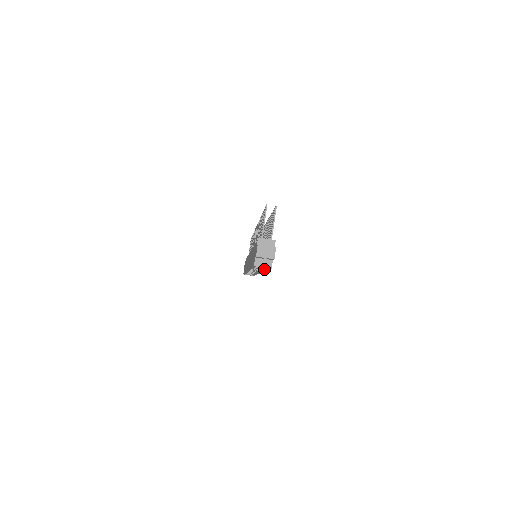
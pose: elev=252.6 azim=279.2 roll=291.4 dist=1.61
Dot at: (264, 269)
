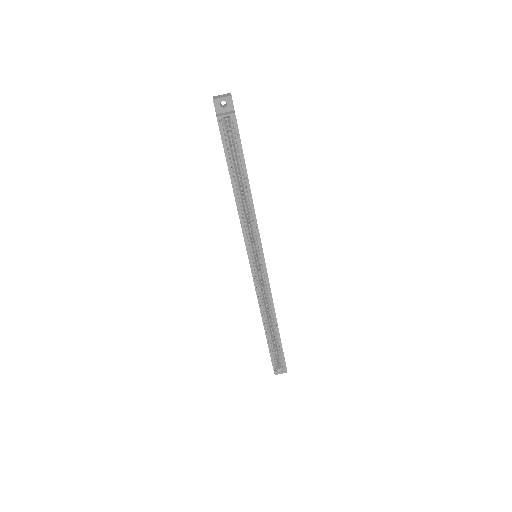
Dot at: (247, 182)
